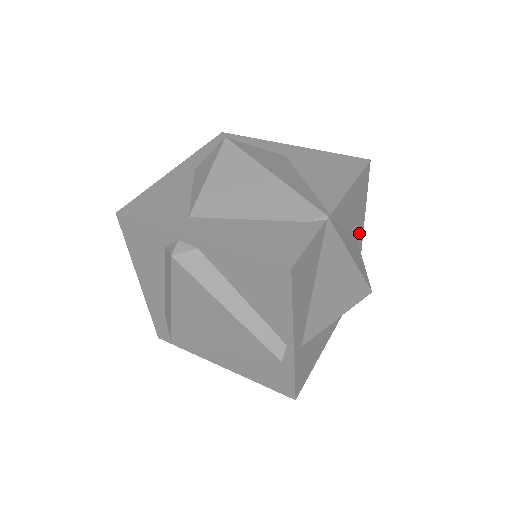
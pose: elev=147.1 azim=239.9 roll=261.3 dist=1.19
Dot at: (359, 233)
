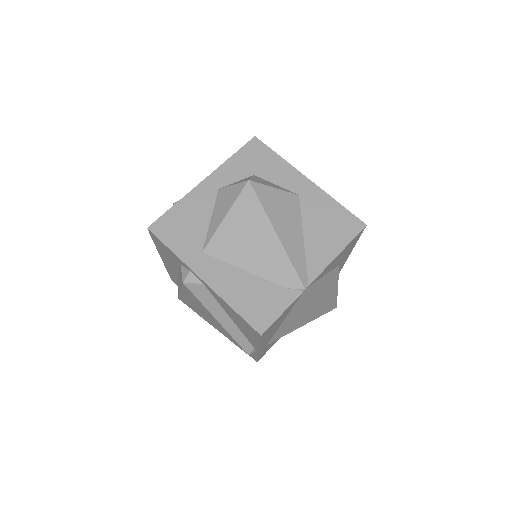
Dot at: occluded
